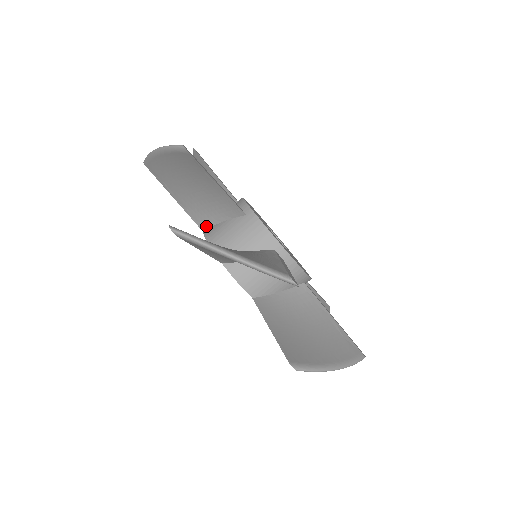
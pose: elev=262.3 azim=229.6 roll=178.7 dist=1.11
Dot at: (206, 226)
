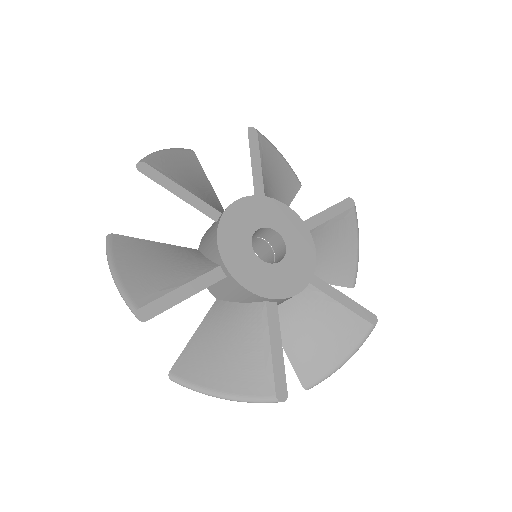
Dot at: occluded
